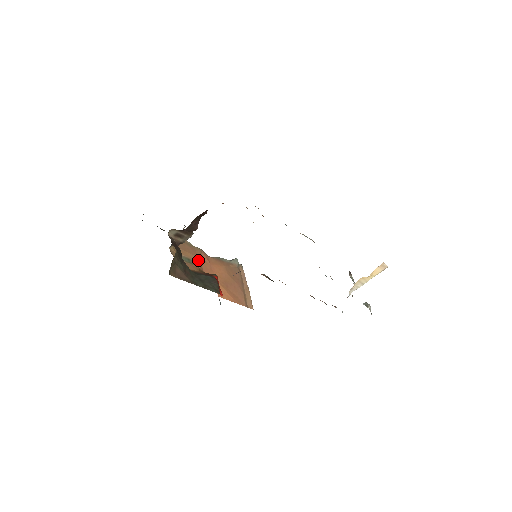
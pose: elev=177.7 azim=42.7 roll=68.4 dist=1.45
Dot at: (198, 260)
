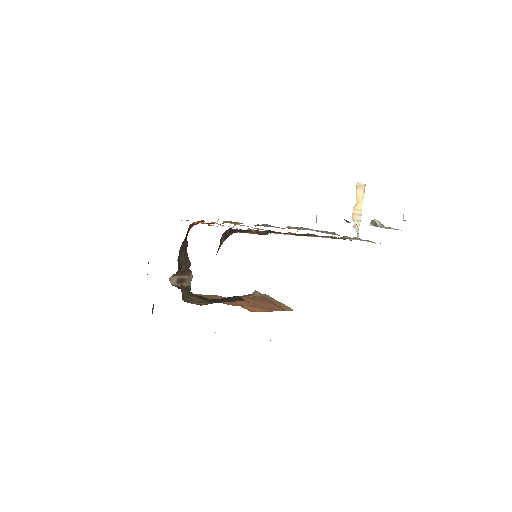
Dot at: occluded
